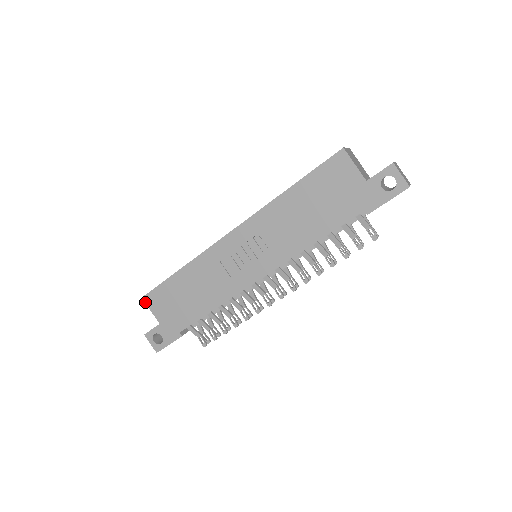
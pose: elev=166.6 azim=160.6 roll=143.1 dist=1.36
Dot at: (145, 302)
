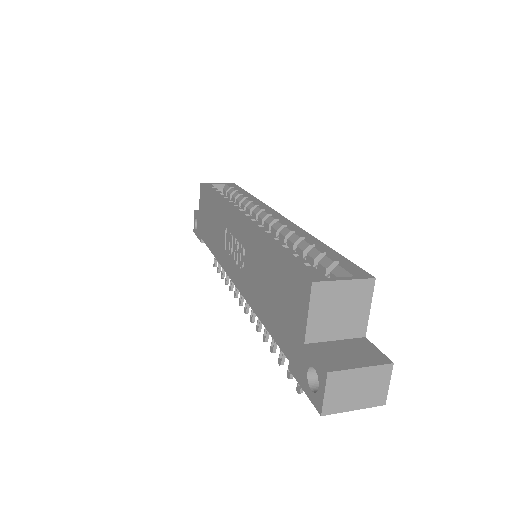
Dot at: (200, 189)
